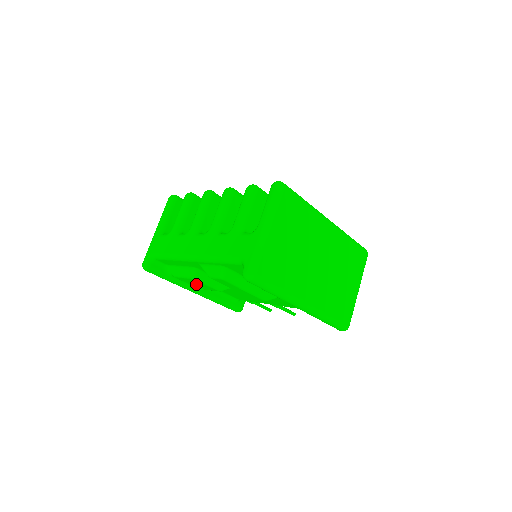
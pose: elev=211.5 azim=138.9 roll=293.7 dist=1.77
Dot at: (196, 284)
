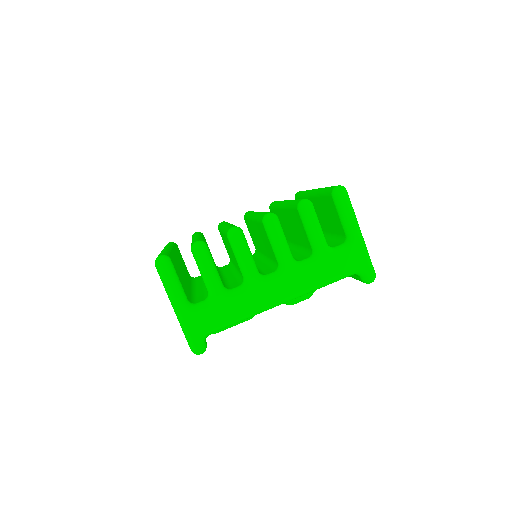
Dot at: occluded
